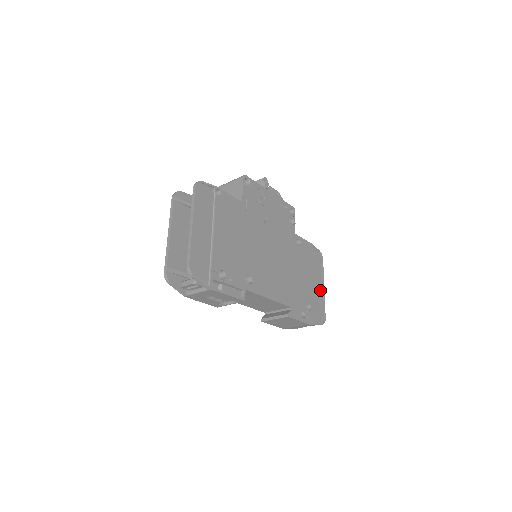
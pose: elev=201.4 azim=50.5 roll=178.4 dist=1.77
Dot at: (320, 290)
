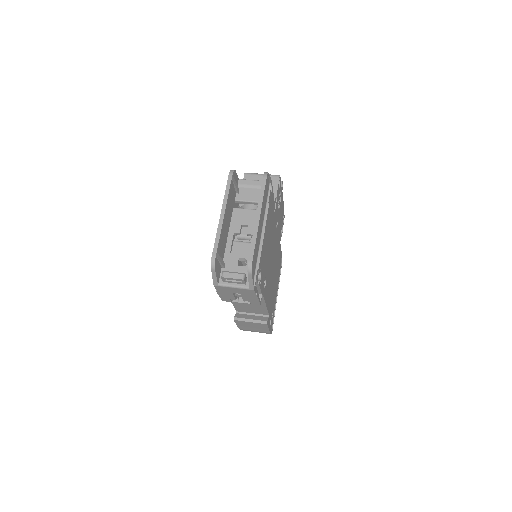
Dot at: occluded
